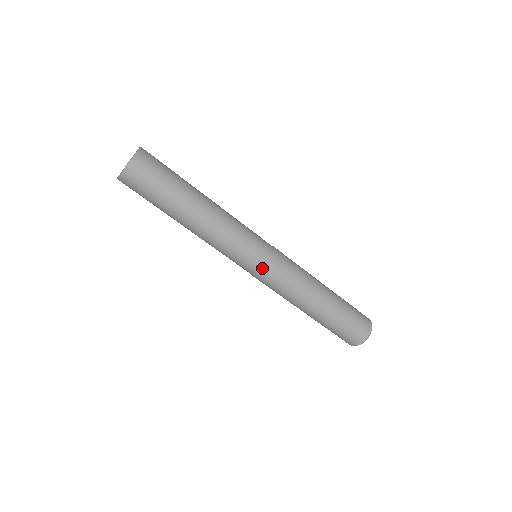
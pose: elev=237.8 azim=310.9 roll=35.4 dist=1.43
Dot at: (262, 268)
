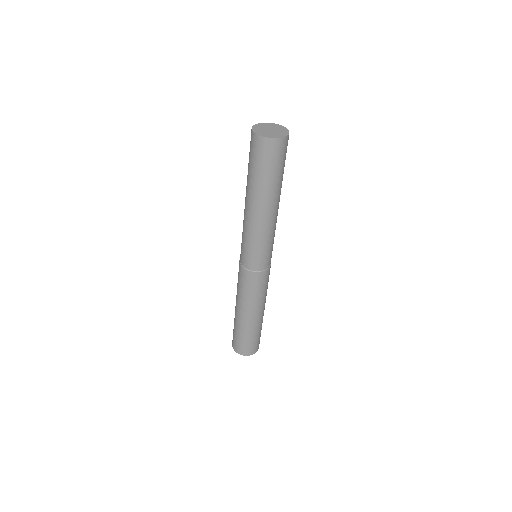
Dot at: (268, 267)
